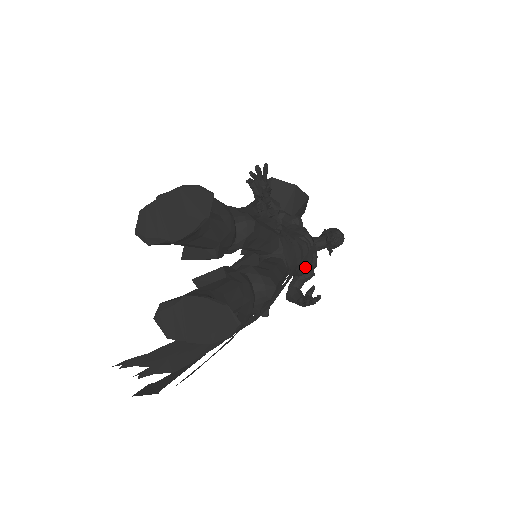
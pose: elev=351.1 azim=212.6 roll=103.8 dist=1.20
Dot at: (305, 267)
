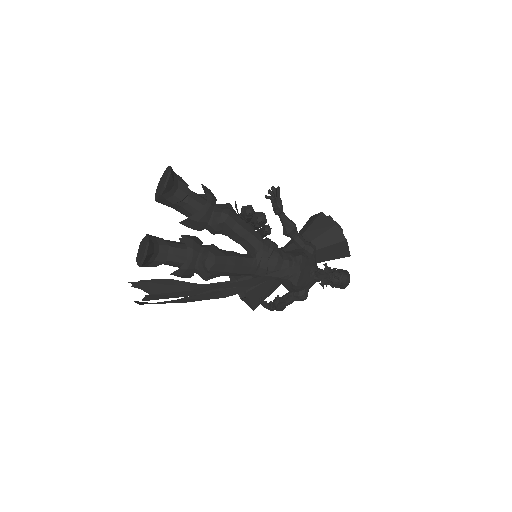
Dot at: (285, 281)
